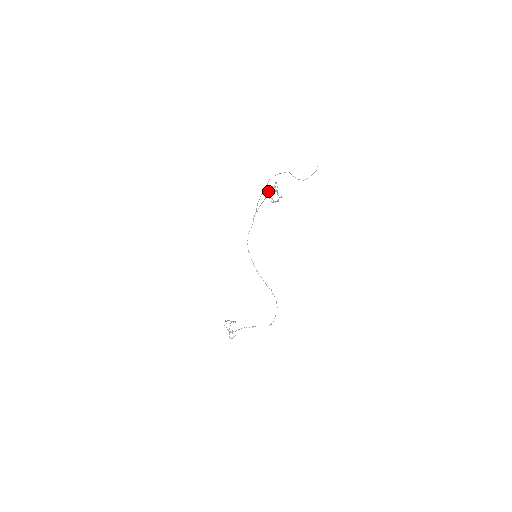
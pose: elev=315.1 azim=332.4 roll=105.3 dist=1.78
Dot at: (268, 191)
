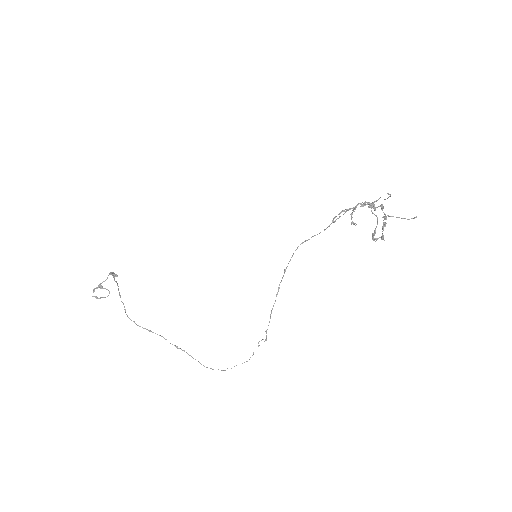
Dot at: occluded
